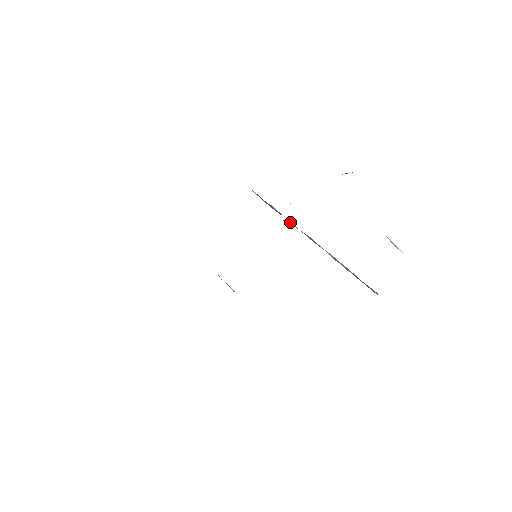
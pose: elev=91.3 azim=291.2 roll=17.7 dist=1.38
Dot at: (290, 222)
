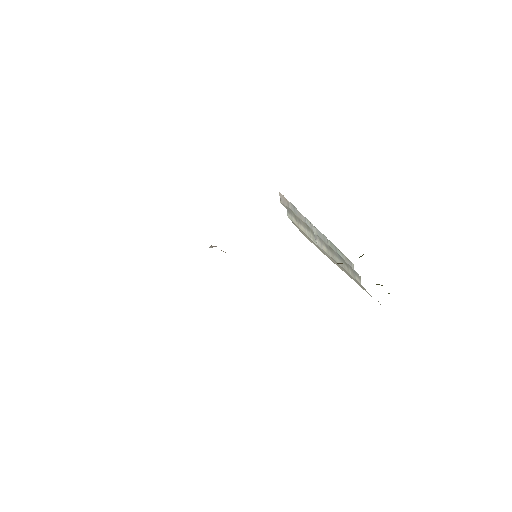
Dot at: occluded
